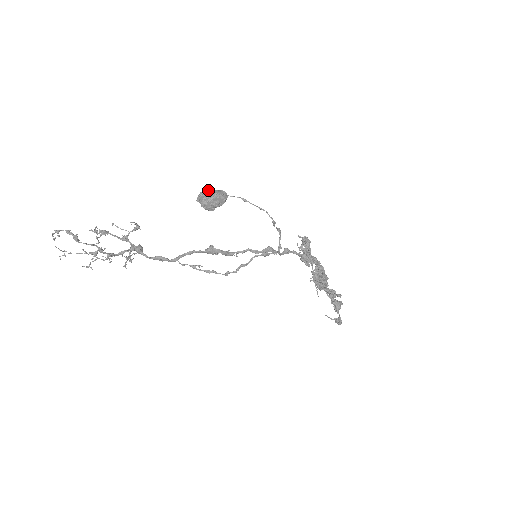
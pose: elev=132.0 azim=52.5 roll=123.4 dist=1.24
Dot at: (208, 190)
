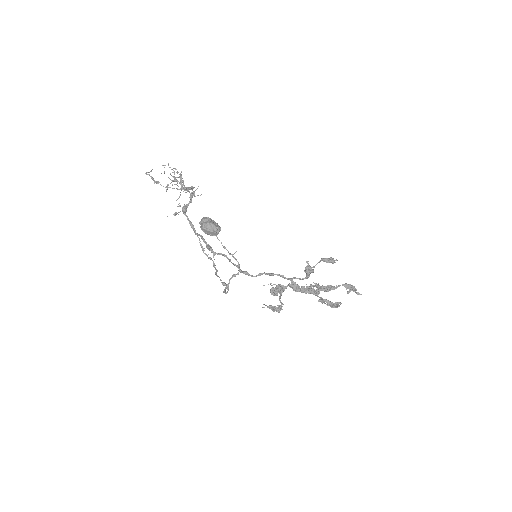
Dot at: (202, 225)
